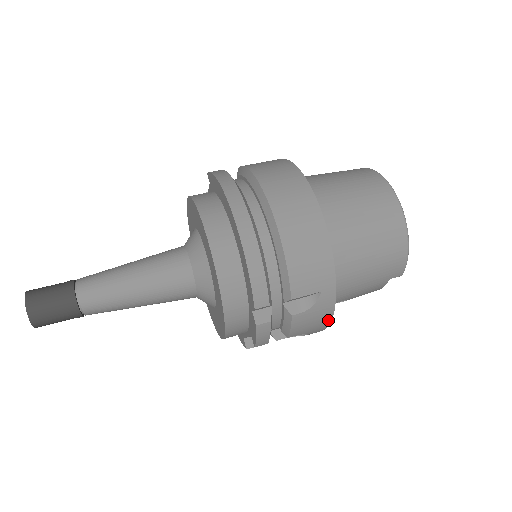
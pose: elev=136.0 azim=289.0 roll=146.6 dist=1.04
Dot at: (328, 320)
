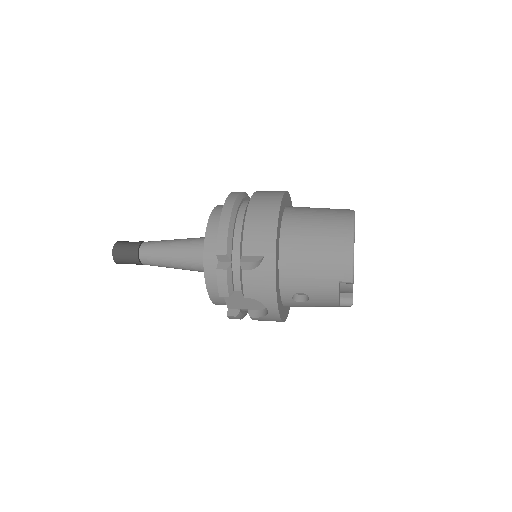
Dot at: (273, 289)
